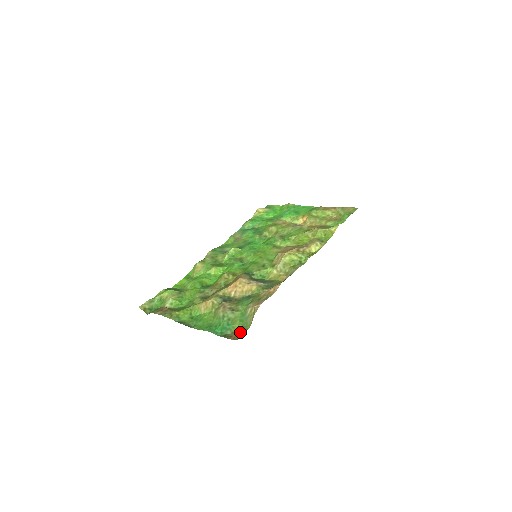
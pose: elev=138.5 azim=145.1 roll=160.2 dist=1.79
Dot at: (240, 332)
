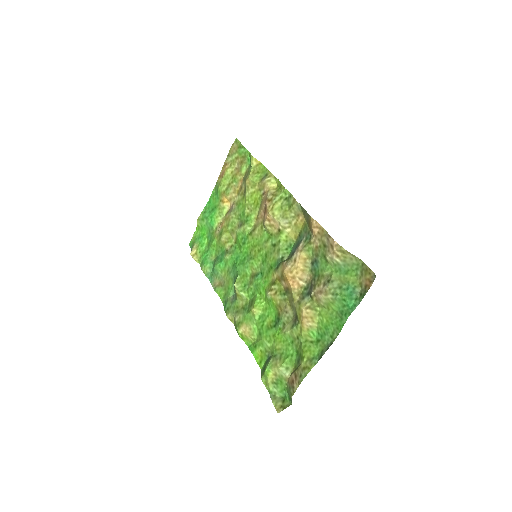
Dot at: (364, 274)
